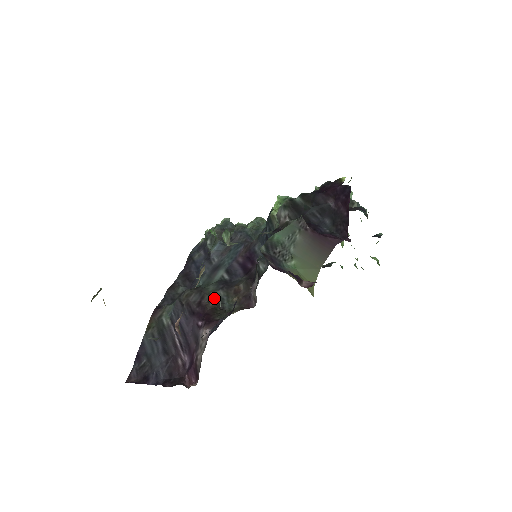
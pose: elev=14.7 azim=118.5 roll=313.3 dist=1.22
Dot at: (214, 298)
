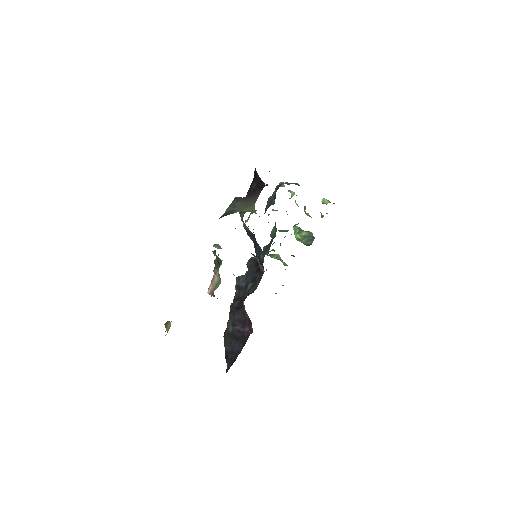
Dot at: occluded
